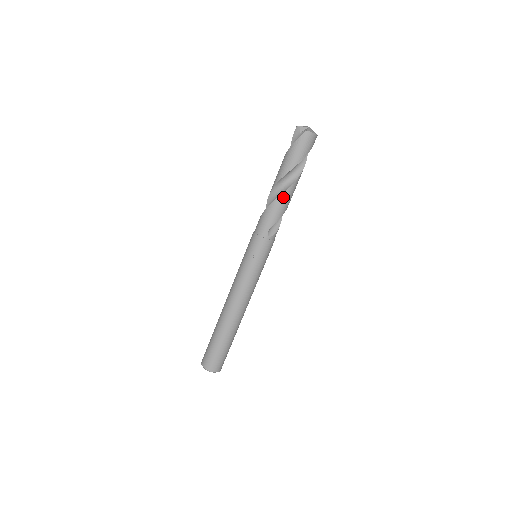
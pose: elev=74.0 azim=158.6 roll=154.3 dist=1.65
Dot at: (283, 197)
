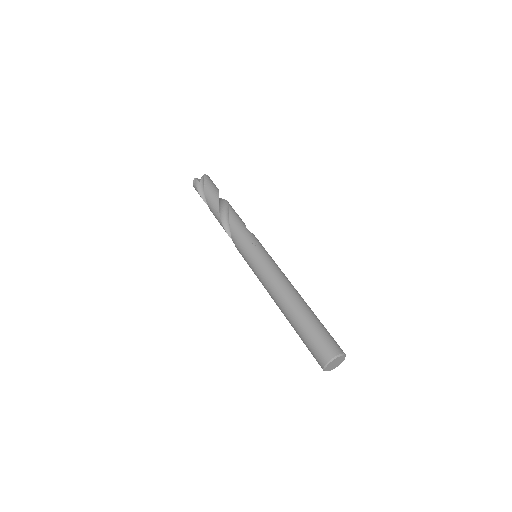
Dot at: (232, 208)
